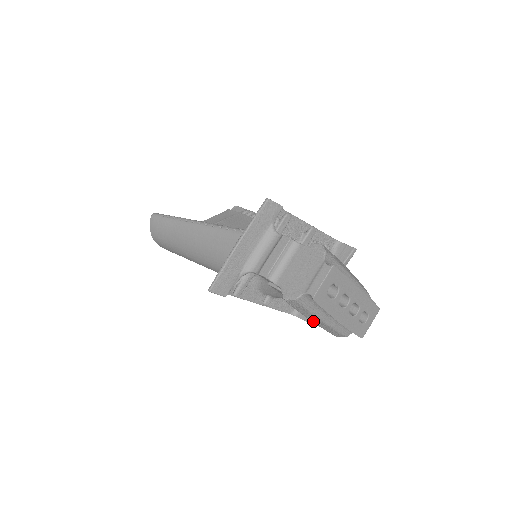
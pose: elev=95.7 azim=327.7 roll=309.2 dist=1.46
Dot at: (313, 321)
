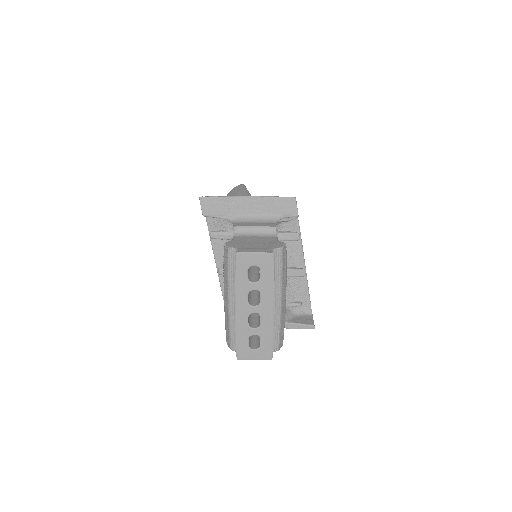
Dot at: (225, 295)
